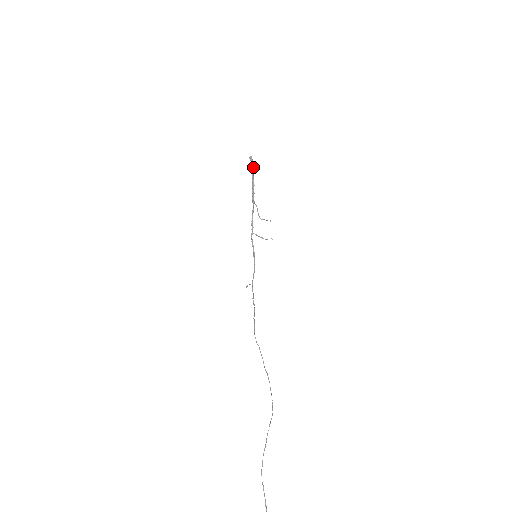
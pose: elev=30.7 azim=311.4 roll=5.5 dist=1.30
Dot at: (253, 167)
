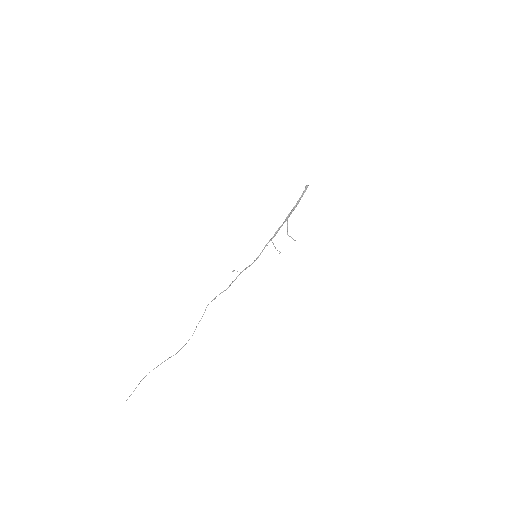
Dot at: occluded
